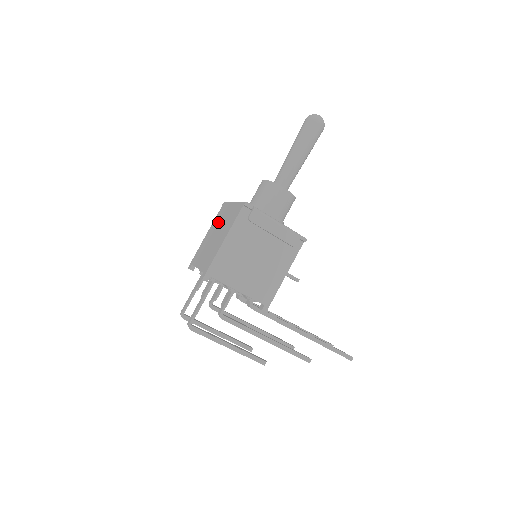
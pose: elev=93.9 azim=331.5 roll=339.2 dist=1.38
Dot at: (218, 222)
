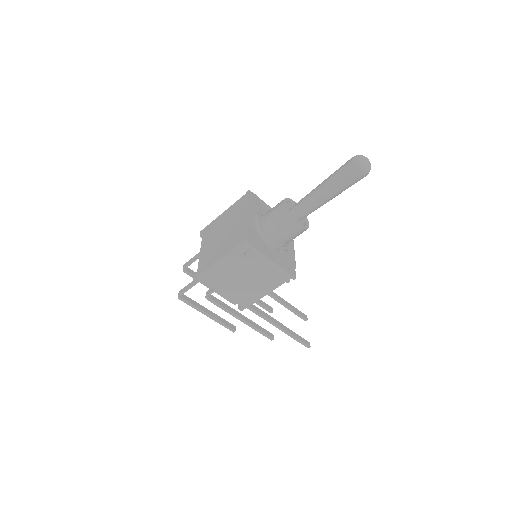
Dot at: (232, 216)
